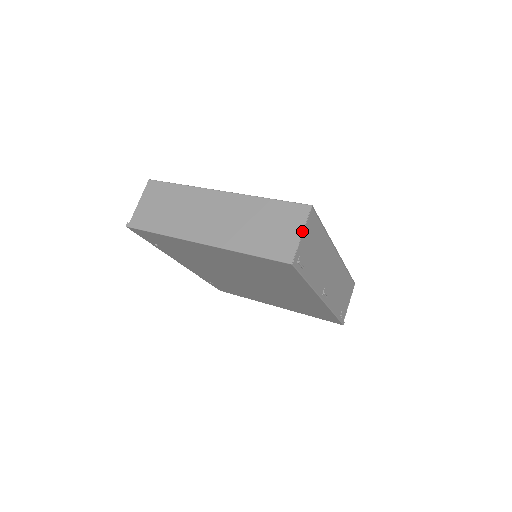
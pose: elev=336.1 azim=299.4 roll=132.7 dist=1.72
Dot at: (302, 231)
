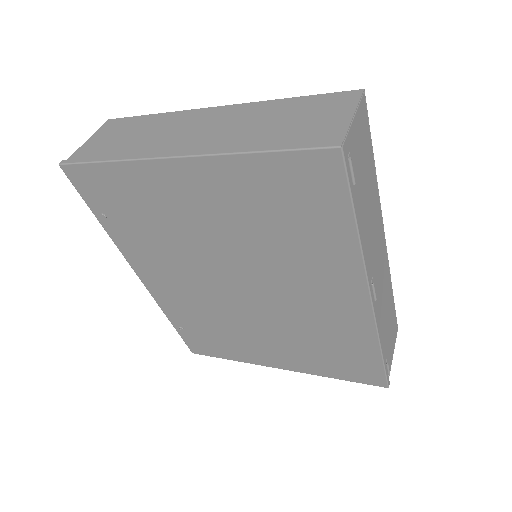
Dot at: (353, 113)
